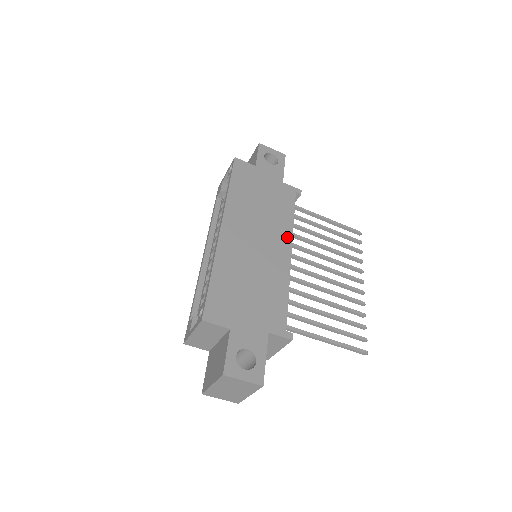
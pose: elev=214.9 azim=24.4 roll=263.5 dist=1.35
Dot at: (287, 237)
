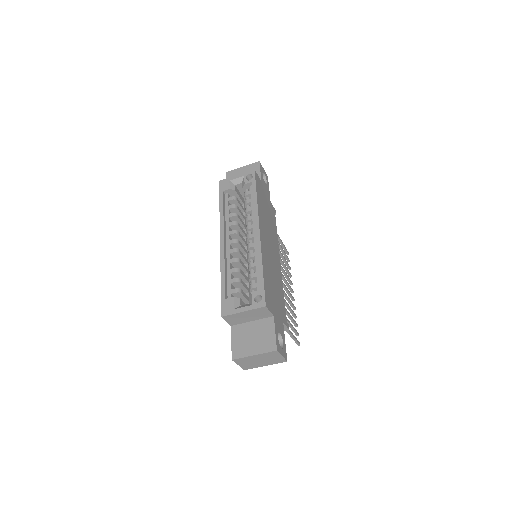
Dot at: (278, 249)
